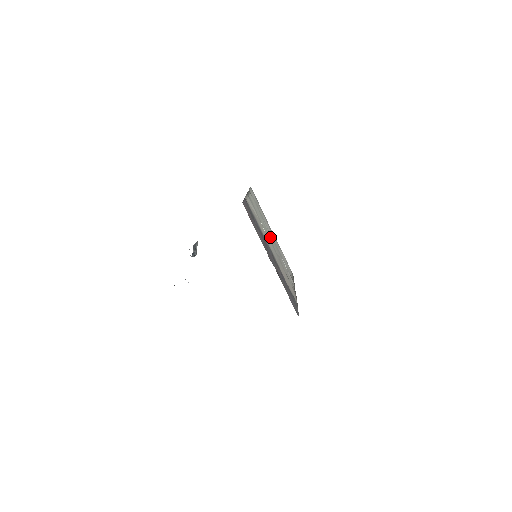
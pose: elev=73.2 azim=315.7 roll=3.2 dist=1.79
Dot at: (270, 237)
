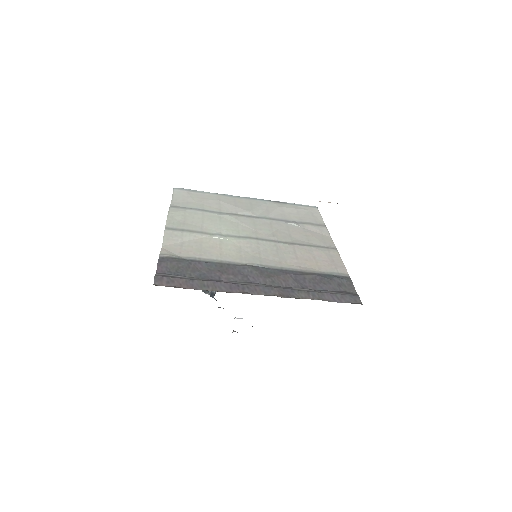
Dot at: (245, 226)
